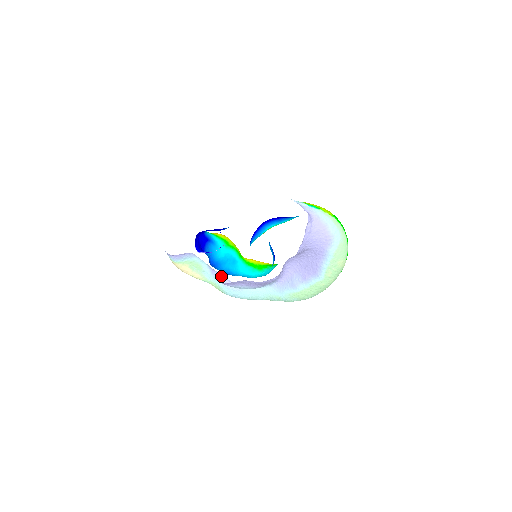
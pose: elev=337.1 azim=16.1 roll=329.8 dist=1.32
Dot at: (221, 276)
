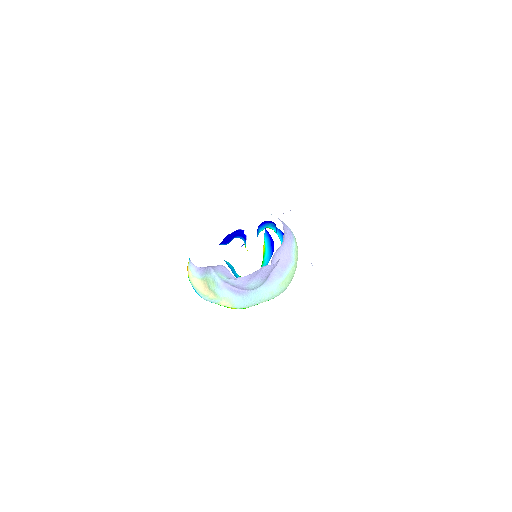
Dot at: (230, 288)
